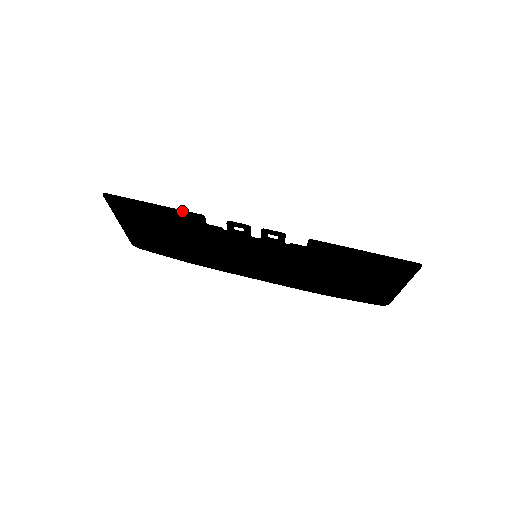
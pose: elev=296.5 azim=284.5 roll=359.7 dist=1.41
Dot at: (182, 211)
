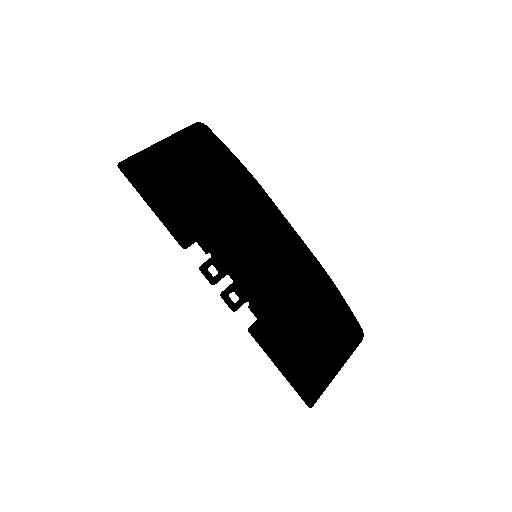
Dot at: (170, 233)
